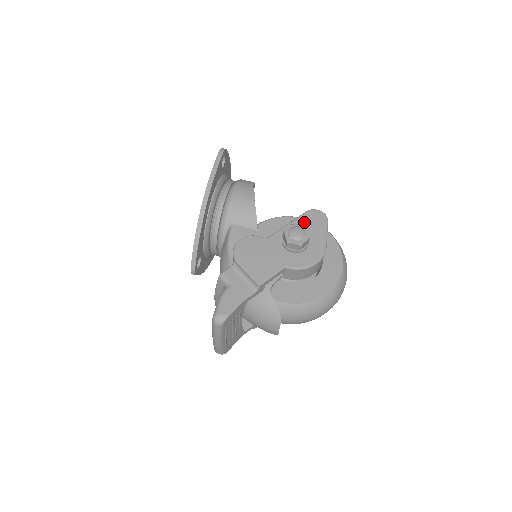
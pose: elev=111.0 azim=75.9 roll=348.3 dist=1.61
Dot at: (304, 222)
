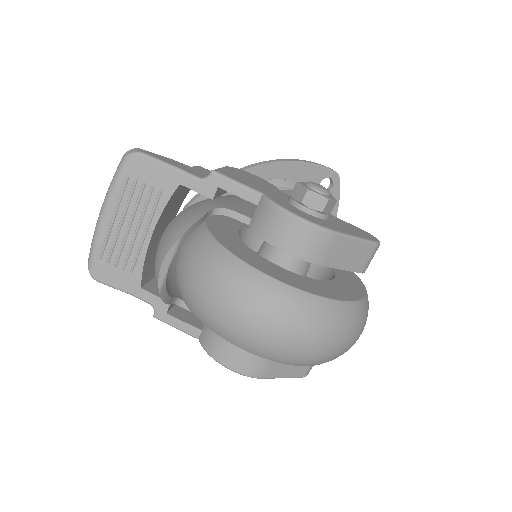
Dot at: (343, 222)
